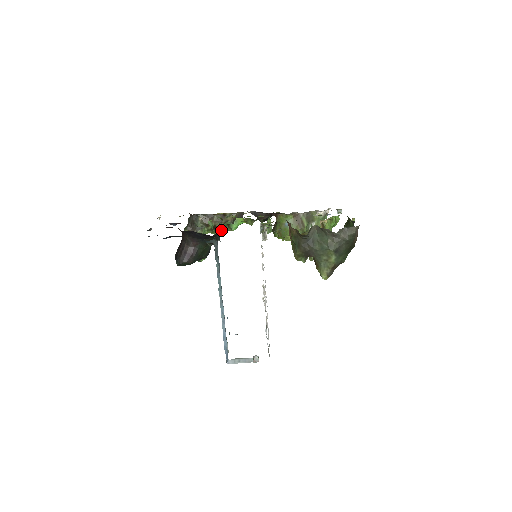
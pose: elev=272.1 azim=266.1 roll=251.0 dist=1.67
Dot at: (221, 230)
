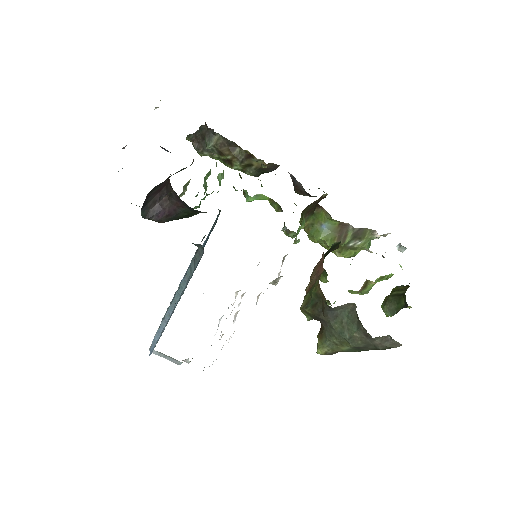
Dot at: (236, 169)
